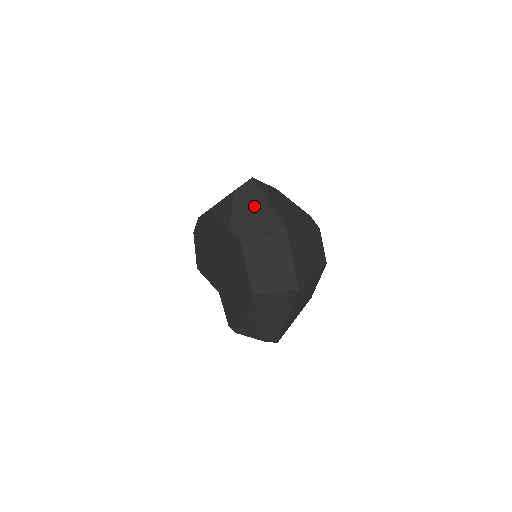
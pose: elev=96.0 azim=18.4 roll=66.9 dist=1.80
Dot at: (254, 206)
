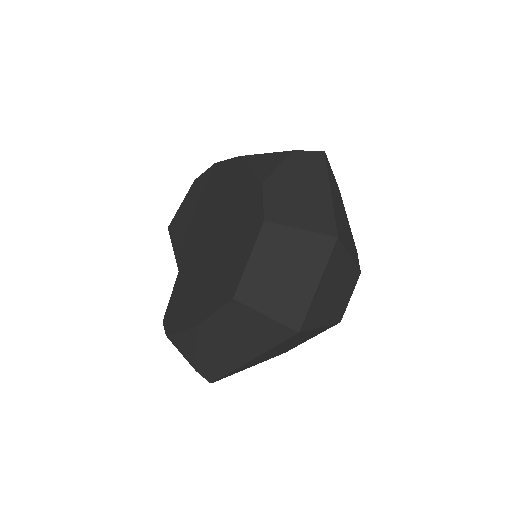
Dot at: (308, 184)
